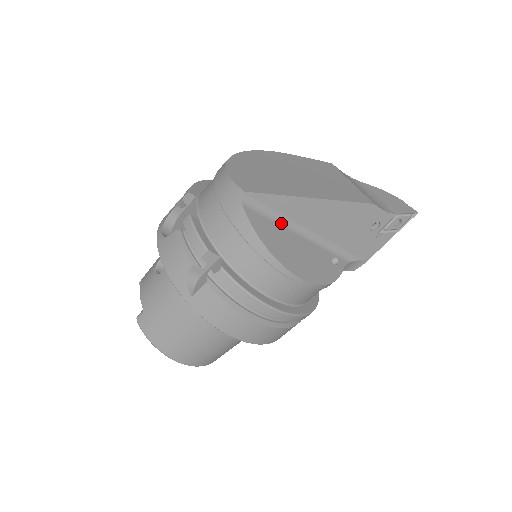
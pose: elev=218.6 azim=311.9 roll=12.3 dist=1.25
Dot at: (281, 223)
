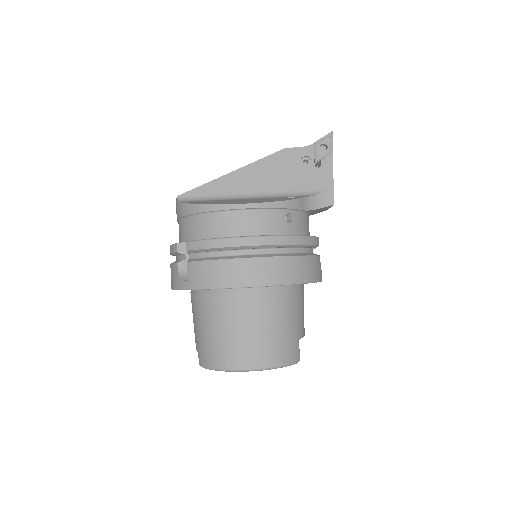
Dot at: (221, 200)
